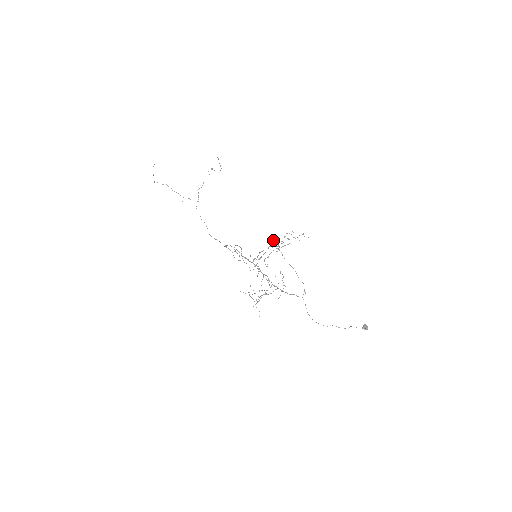
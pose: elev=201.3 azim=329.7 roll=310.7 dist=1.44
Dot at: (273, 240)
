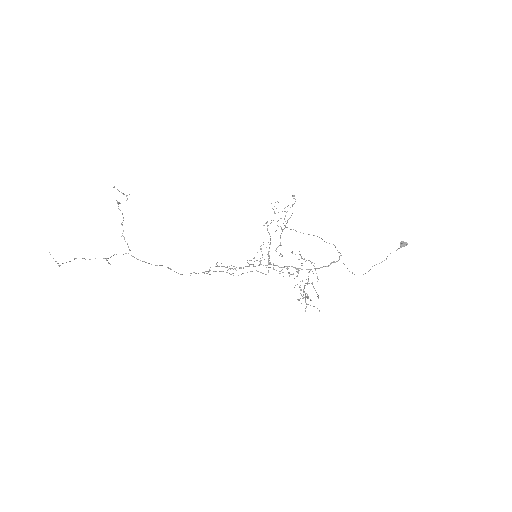
Dot at: (264, 225)
